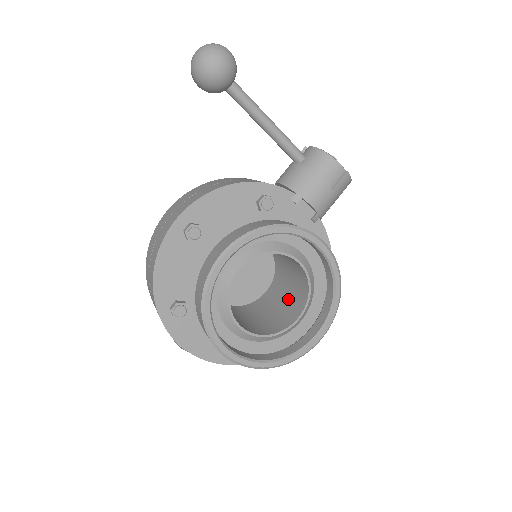
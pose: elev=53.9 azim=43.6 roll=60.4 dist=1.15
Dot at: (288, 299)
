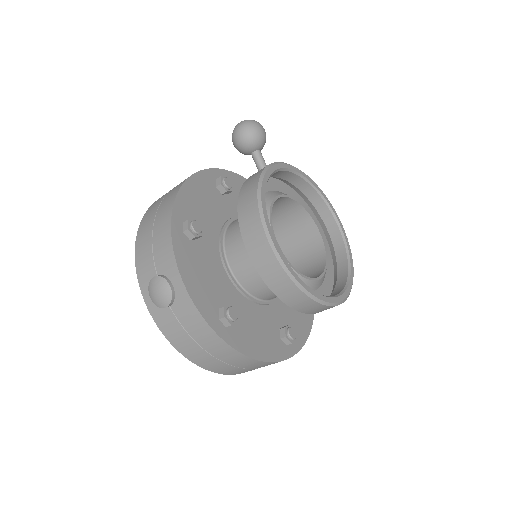
Dot at: occluded
